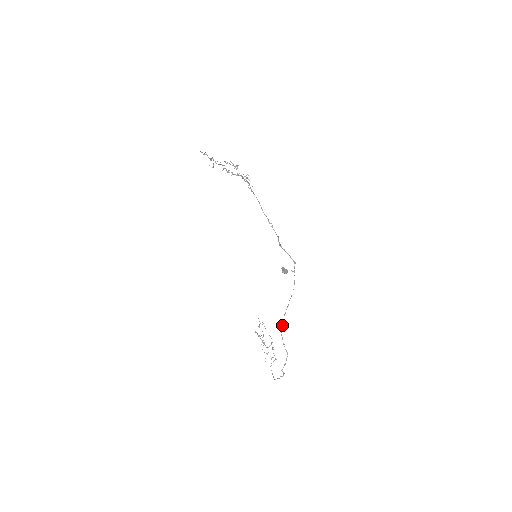
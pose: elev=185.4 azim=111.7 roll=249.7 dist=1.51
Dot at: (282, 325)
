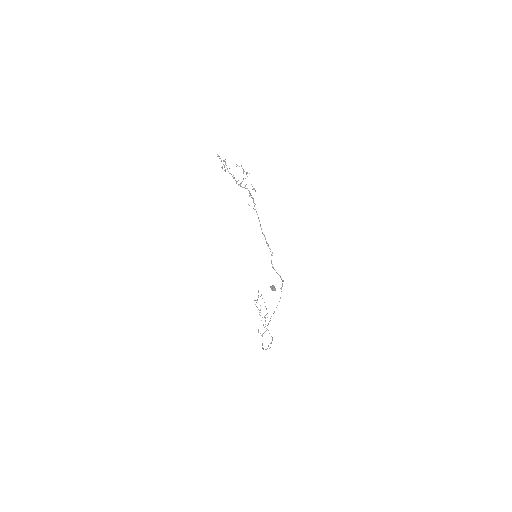
Dot at: (268, 323)
